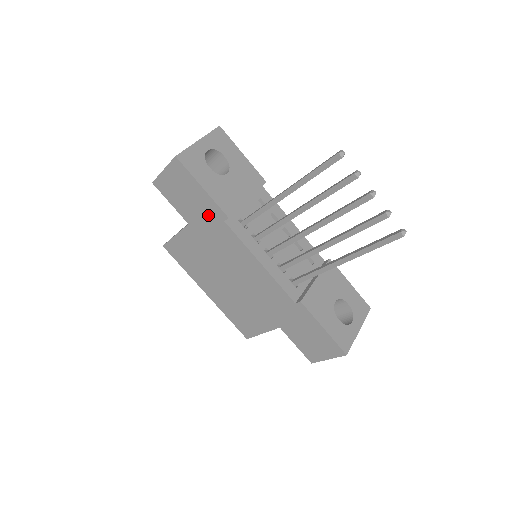
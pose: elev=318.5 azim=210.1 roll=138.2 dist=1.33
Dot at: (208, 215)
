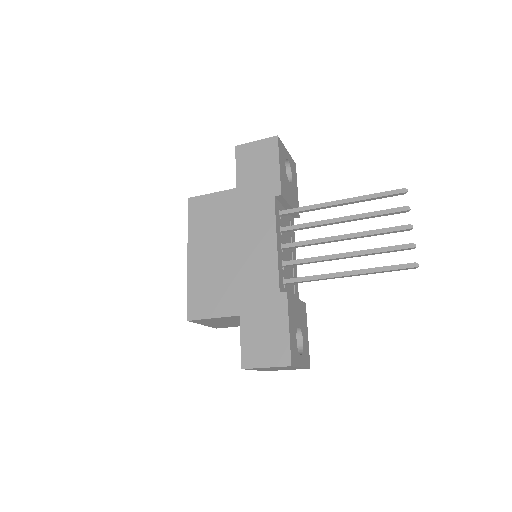
Dot at: (264, 187)
